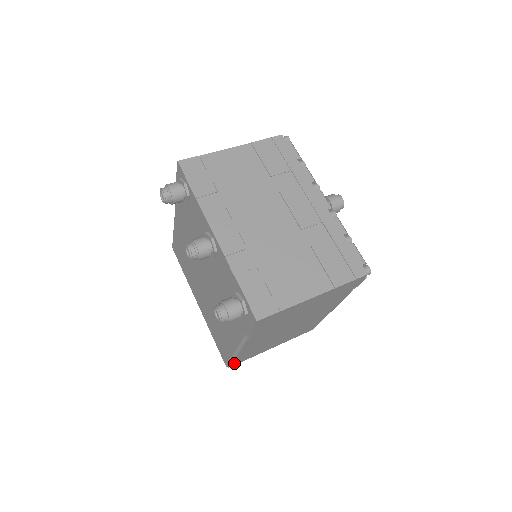
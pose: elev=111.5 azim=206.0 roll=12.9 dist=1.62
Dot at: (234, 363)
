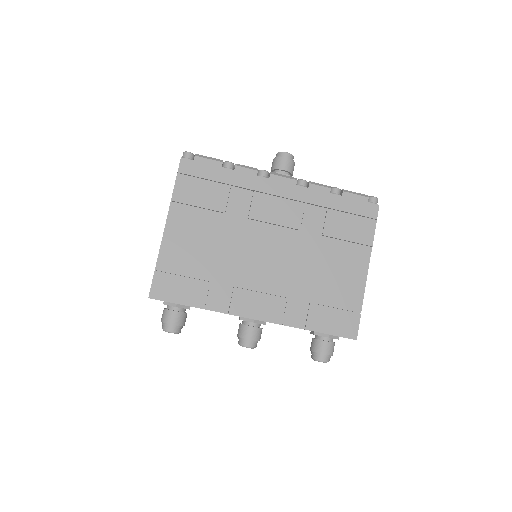
Dot at: occluded
